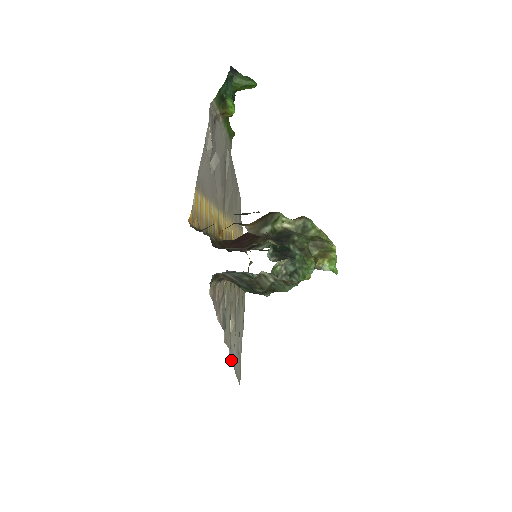
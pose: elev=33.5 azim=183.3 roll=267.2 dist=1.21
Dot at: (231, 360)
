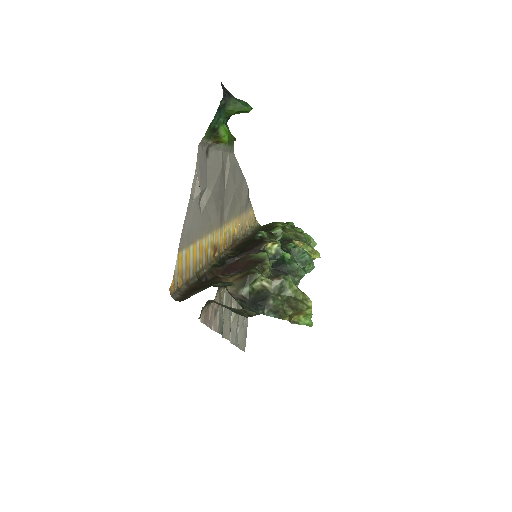
Dot at: (232, 342)
